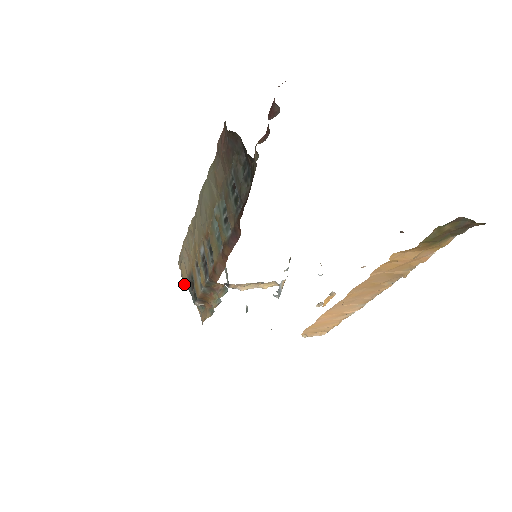
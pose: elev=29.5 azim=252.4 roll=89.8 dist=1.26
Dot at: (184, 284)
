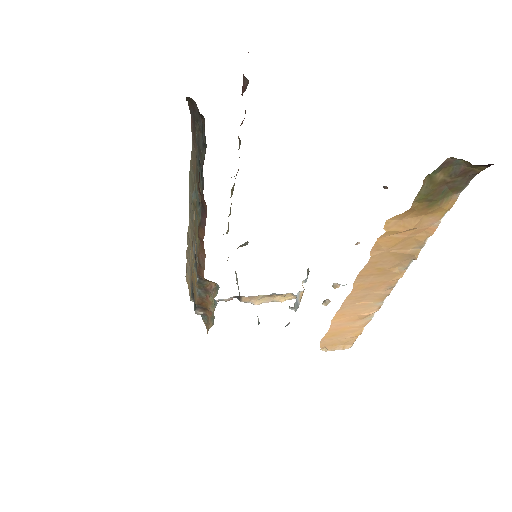
Dot at: (190, 297)
